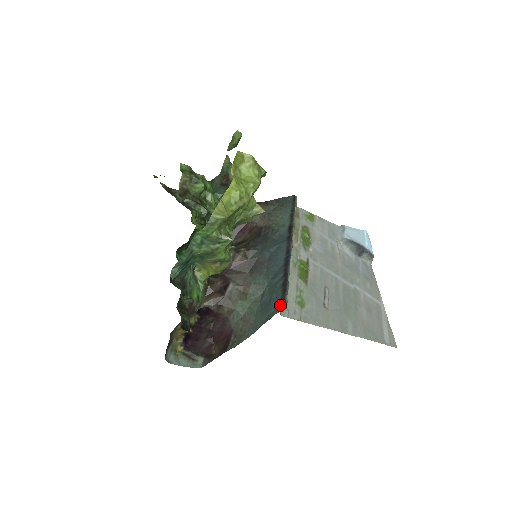
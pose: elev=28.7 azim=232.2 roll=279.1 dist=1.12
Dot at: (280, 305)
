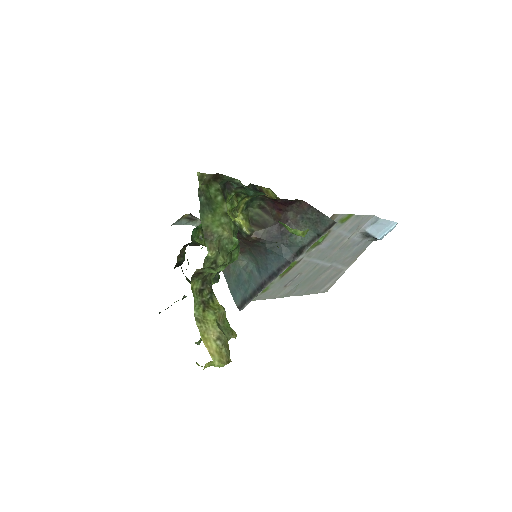
Dot at: (241, 302)
